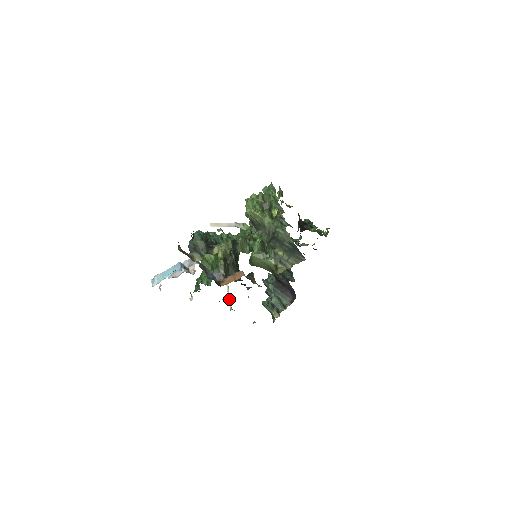
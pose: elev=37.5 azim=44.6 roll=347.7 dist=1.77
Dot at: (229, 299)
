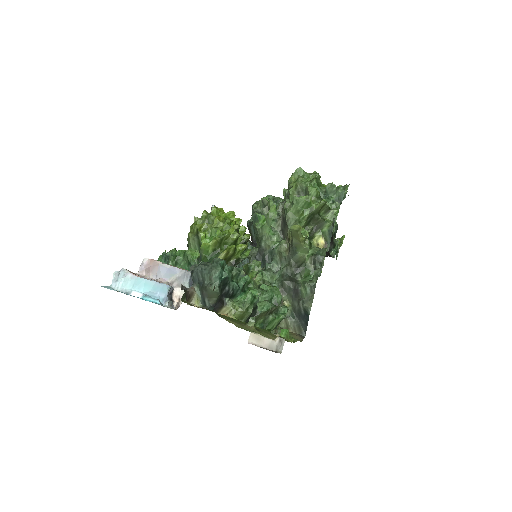
Dot at: occluded
